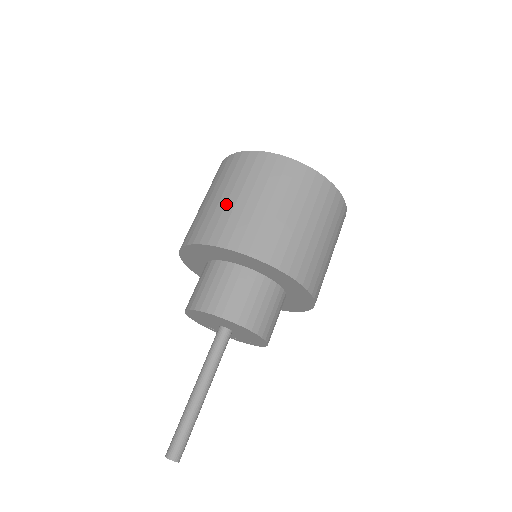
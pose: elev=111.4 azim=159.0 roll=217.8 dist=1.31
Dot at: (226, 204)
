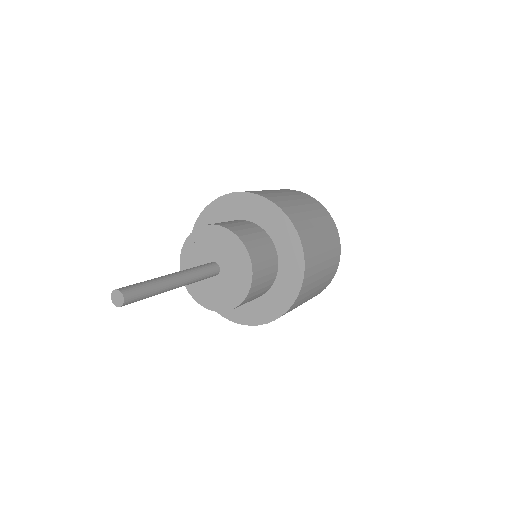
Dot at: occluded
